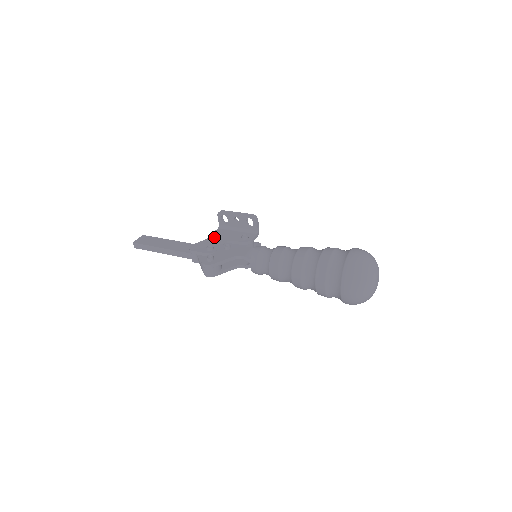
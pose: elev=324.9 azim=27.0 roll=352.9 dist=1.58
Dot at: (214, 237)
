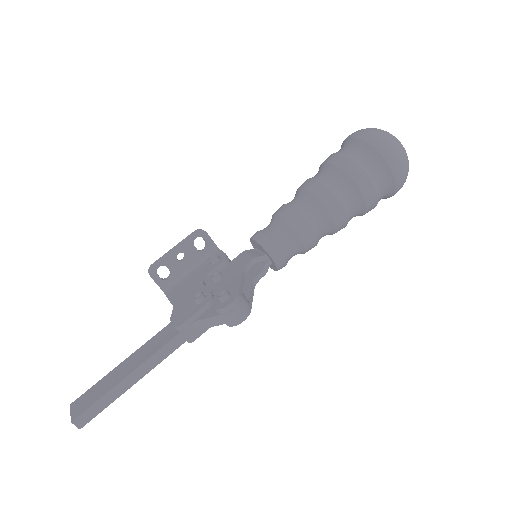
Dot at: (179, 296)
